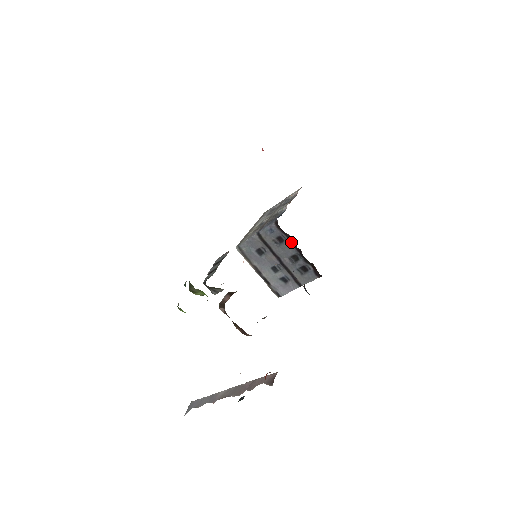
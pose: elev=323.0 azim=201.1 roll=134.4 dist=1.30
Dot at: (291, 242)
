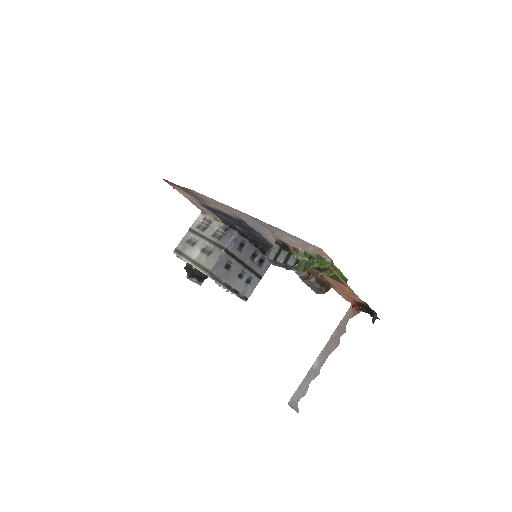
Dot at: (251, 242)
